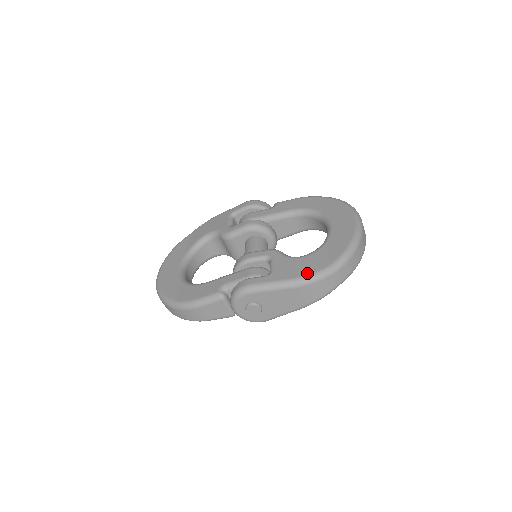
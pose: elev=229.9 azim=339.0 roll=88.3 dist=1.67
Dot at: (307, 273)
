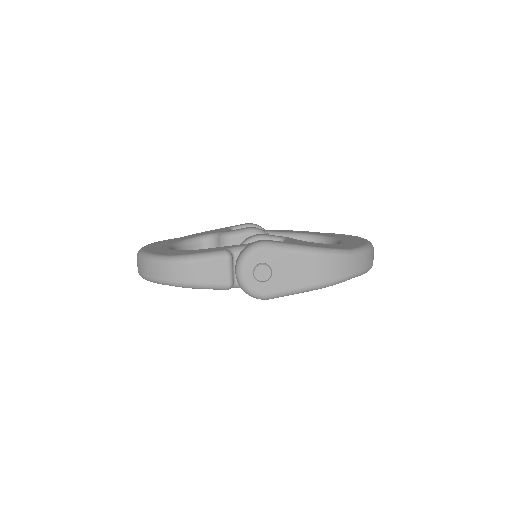
Dot at: (328, 247)
